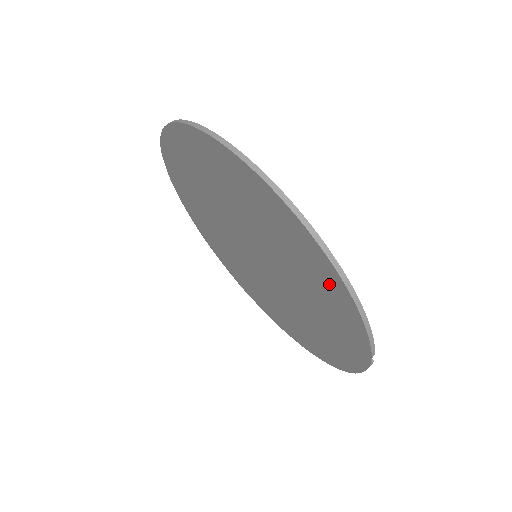
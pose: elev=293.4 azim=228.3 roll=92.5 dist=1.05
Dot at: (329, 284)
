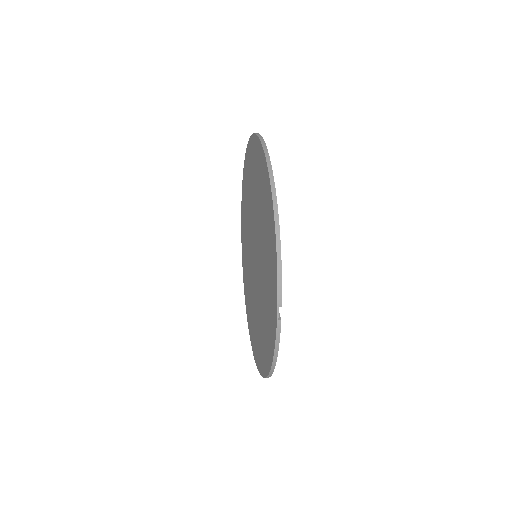
Dot at: (270, 225)
